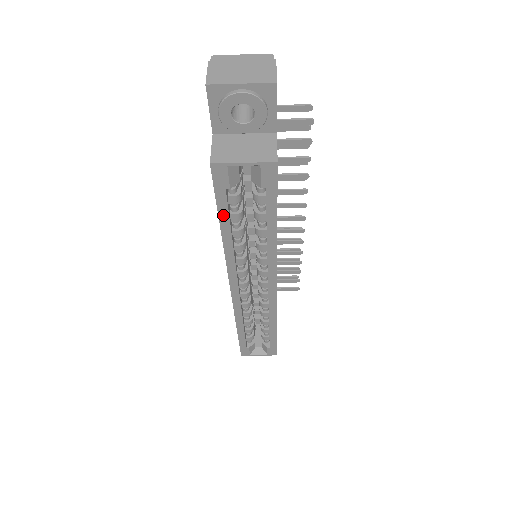
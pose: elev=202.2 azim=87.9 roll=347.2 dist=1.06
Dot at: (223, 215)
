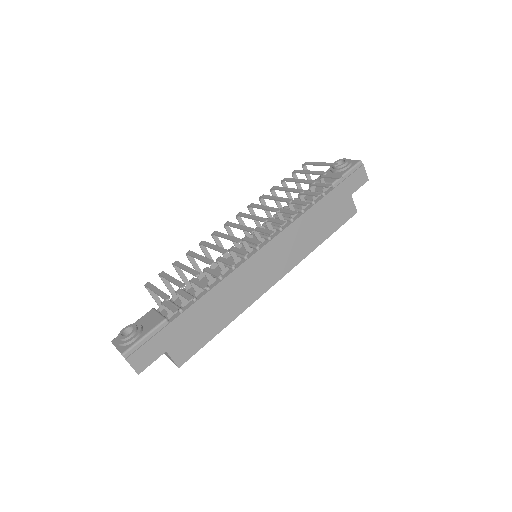
Dot at: occluded
